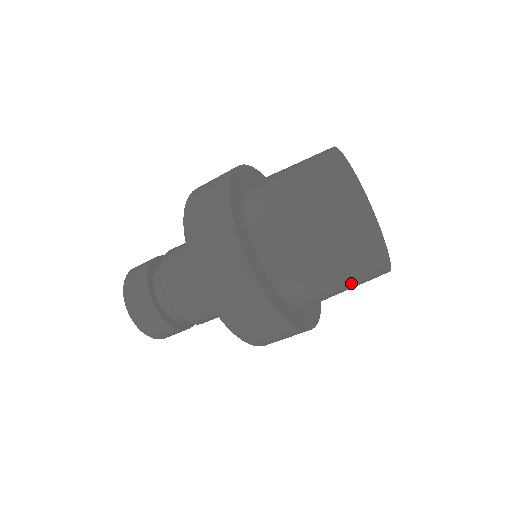
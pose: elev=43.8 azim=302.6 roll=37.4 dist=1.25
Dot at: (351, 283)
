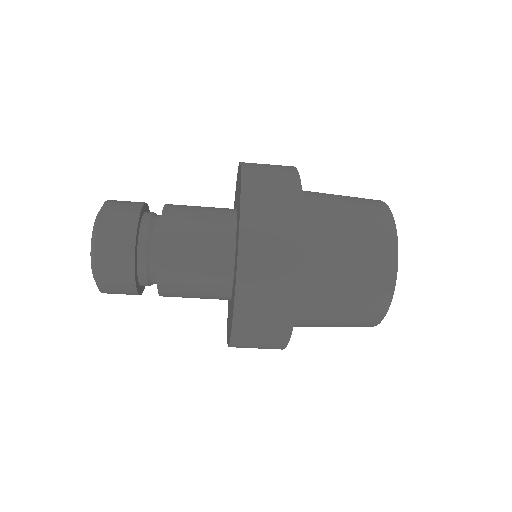
Dot at: occluded
